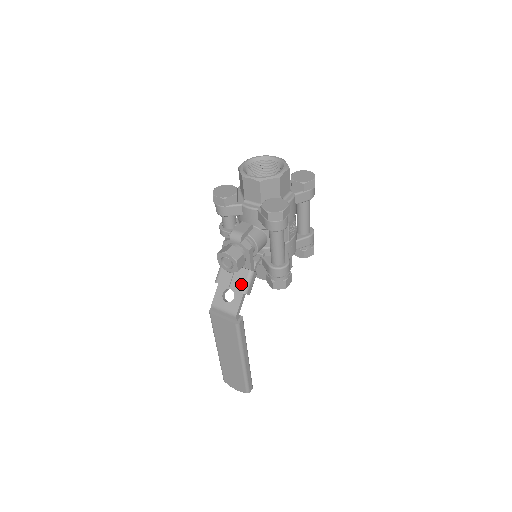
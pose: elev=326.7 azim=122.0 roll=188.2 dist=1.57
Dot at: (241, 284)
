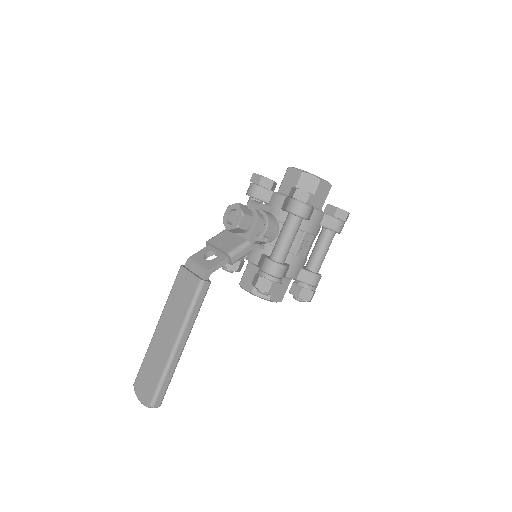
Dot at: (231, 247)
